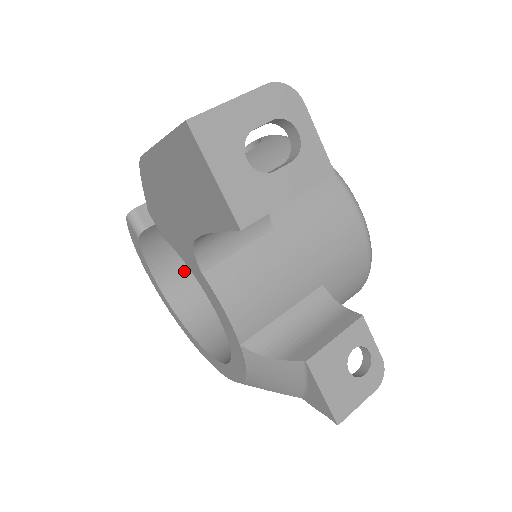
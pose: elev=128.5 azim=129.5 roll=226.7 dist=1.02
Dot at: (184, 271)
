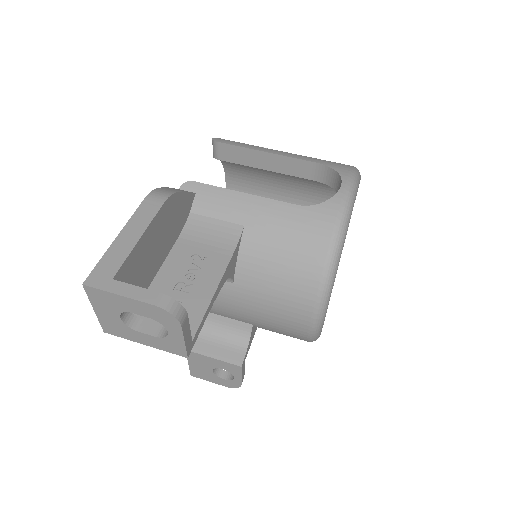
Dot at: (251, 186)
